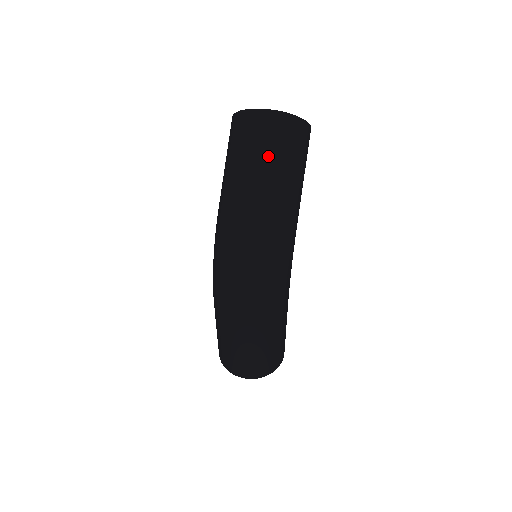
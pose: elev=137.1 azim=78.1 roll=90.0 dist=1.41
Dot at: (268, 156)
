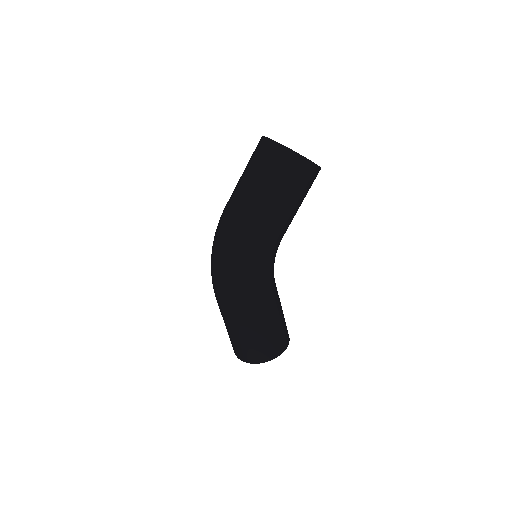
Dot at: (251, 172)
